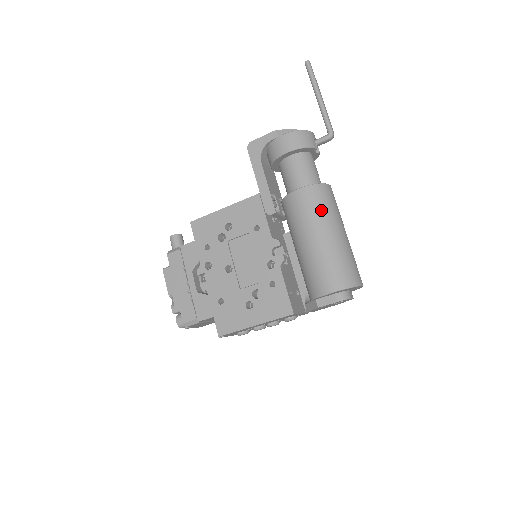
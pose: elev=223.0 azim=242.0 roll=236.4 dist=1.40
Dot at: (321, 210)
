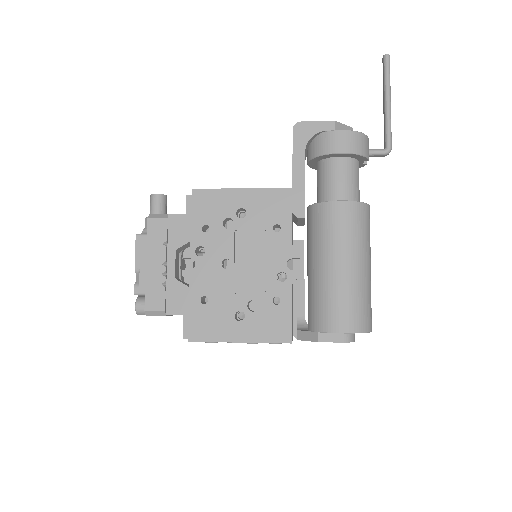
Dot at: (359, 234)
